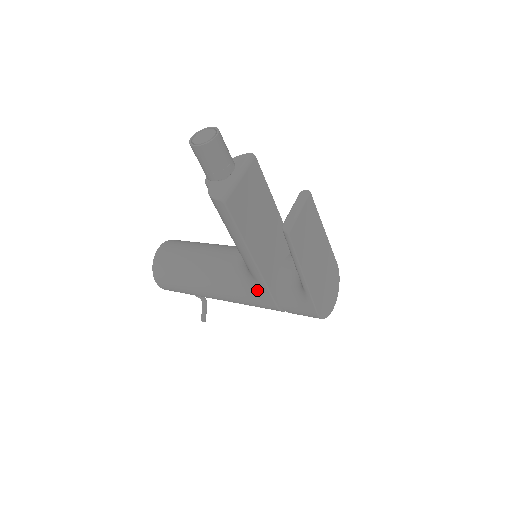
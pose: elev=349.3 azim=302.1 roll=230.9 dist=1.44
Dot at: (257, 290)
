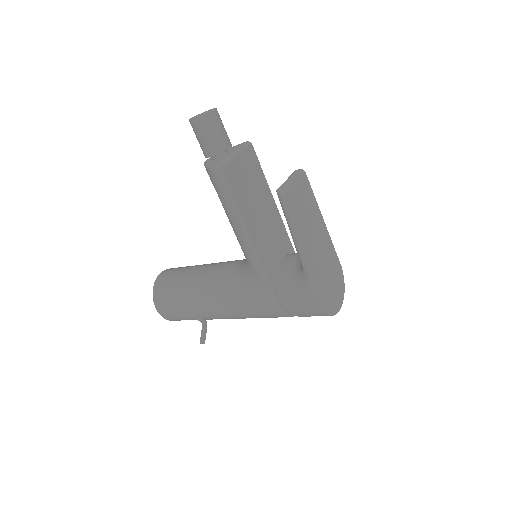
Dot at: (257, 286)
